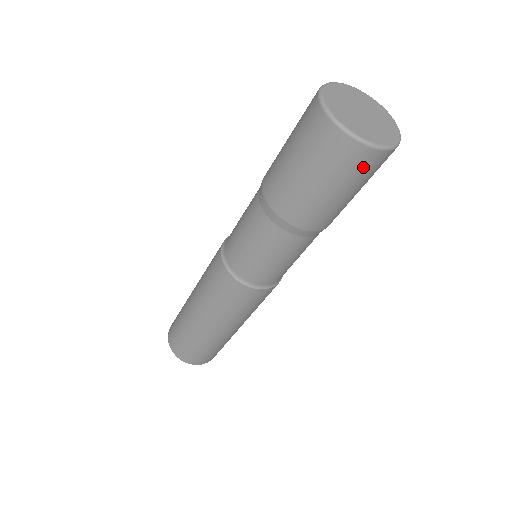
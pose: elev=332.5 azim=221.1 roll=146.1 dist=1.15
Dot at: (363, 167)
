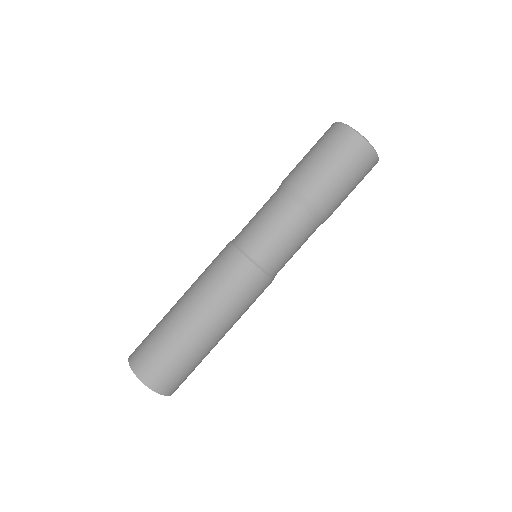
Dot at: (368, 172)
